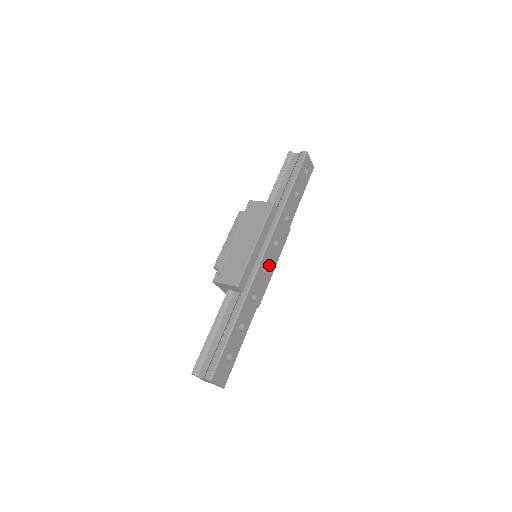
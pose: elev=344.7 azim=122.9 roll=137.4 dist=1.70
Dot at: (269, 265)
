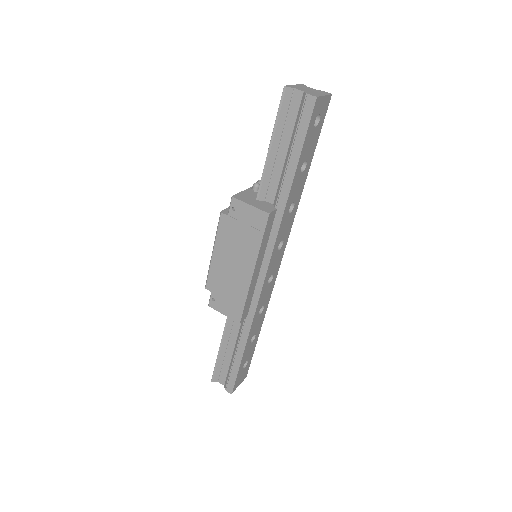
Dot at: (275, 269)
